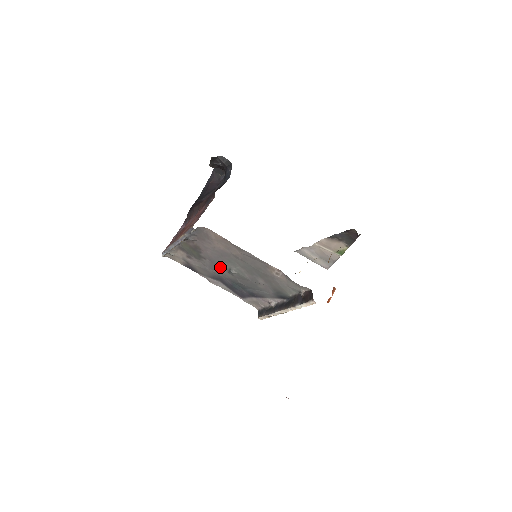
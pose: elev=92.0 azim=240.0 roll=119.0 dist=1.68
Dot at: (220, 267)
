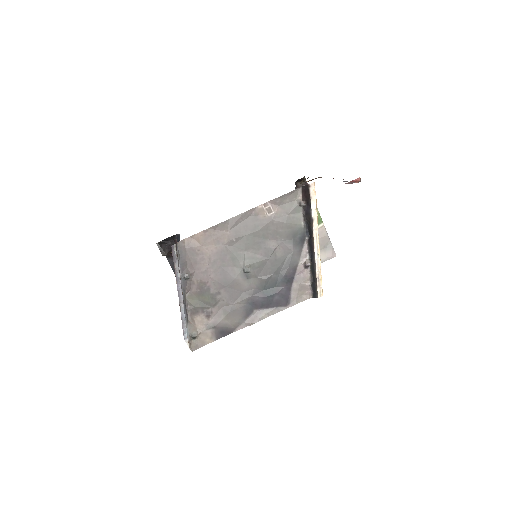
Dot at: (236, 283)
